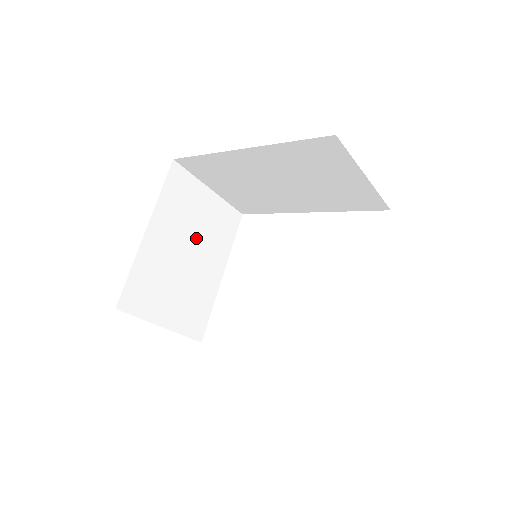
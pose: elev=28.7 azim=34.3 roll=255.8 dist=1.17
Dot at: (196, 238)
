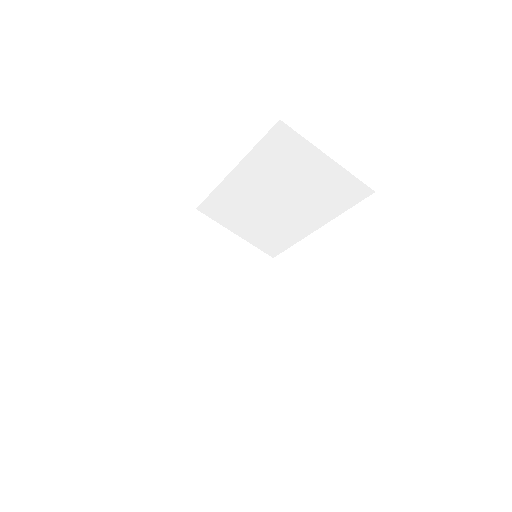
Dot at: (223, 273)
